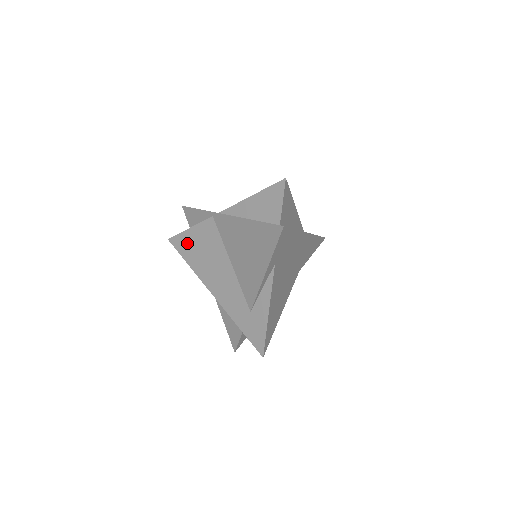
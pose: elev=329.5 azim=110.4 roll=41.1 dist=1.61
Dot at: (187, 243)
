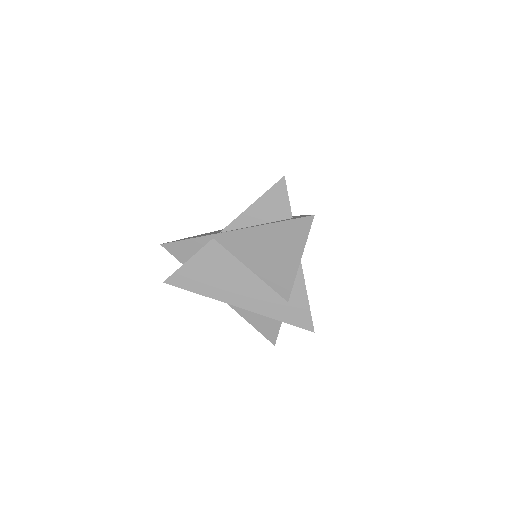
Dot at: (190, 275)
